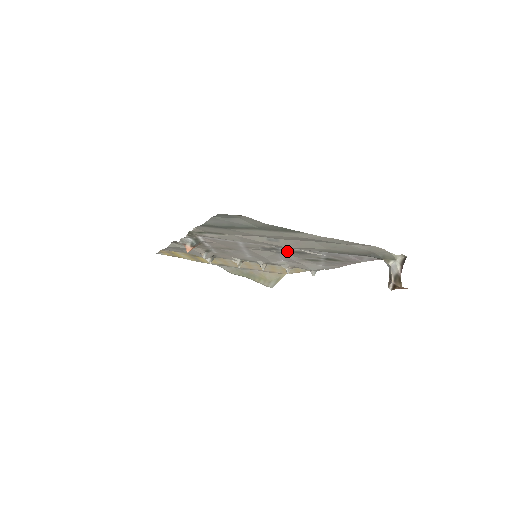
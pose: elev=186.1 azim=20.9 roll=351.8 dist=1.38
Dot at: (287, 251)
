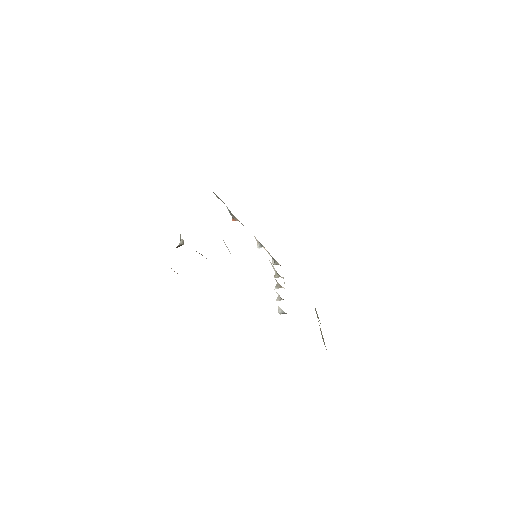
Dot at: occluded
